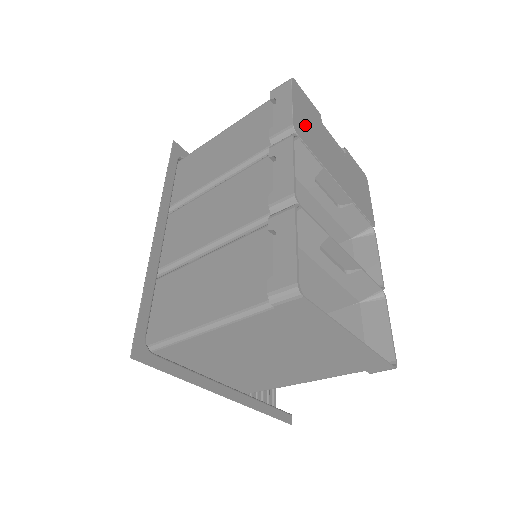
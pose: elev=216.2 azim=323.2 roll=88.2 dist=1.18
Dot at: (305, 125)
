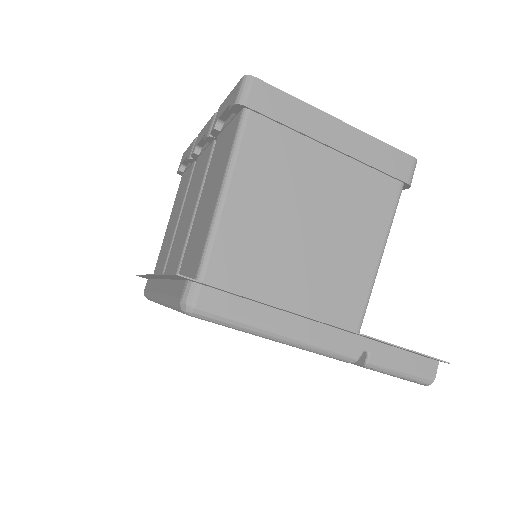
Dot at: occluded
